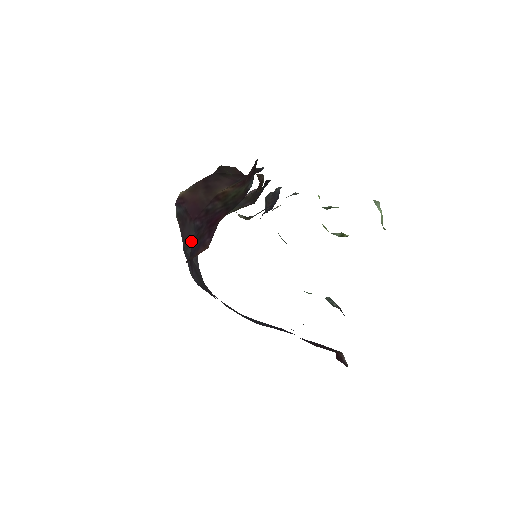
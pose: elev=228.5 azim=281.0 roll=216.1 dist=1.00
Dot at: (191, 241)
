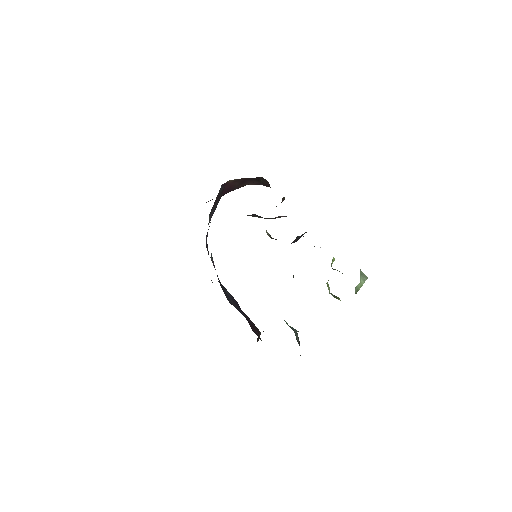
Dot at: (215, 208)
